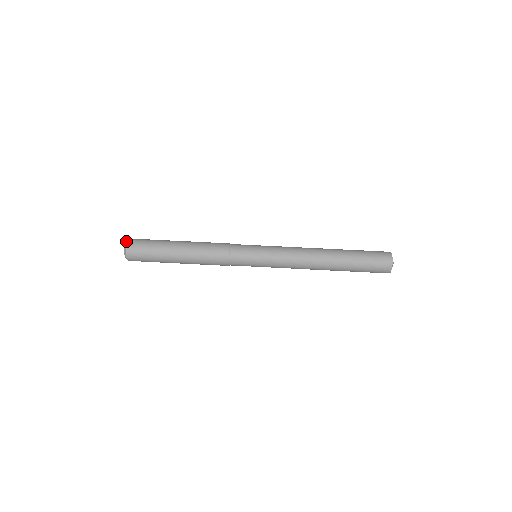
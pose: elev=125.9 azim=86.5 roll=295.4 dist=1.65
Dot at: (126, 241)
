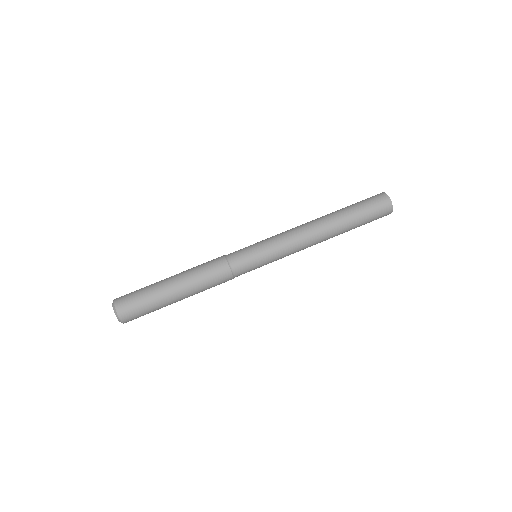
Dot at: occluded
